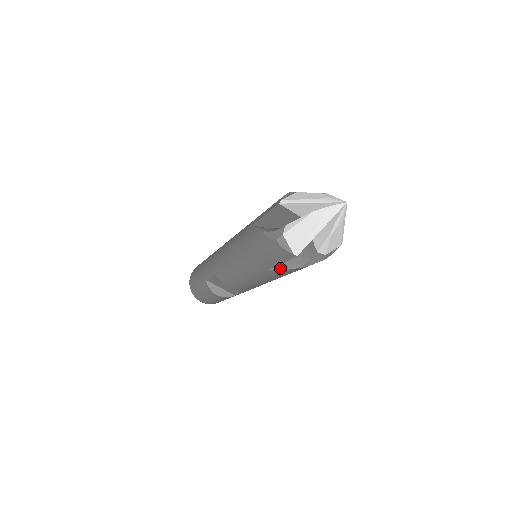
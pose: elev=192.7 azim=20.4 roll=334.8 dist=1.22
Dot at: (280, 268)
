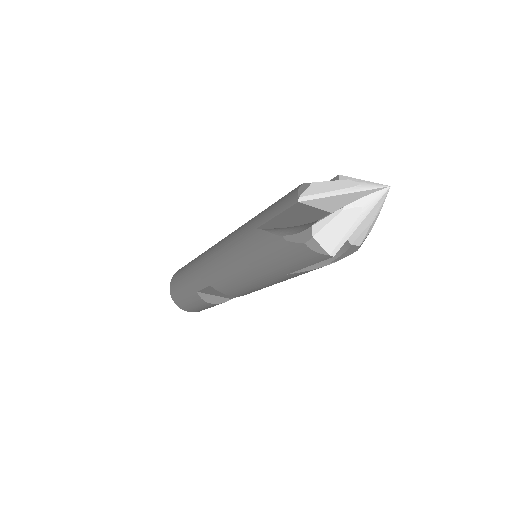
Dot at: (304, 269)
